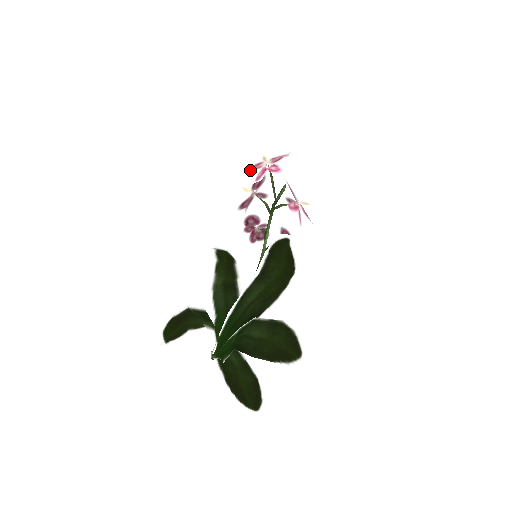
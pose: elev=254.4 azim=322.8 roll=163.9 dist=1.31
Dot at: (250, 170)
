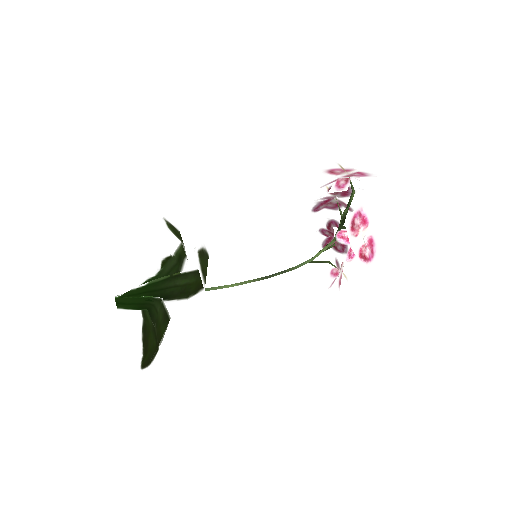
Dot at: (326, 171)
